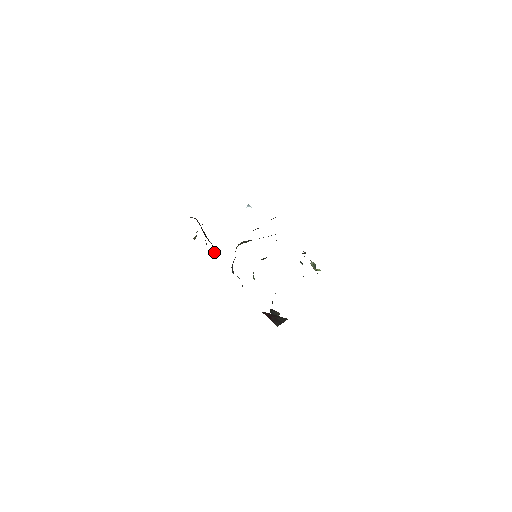
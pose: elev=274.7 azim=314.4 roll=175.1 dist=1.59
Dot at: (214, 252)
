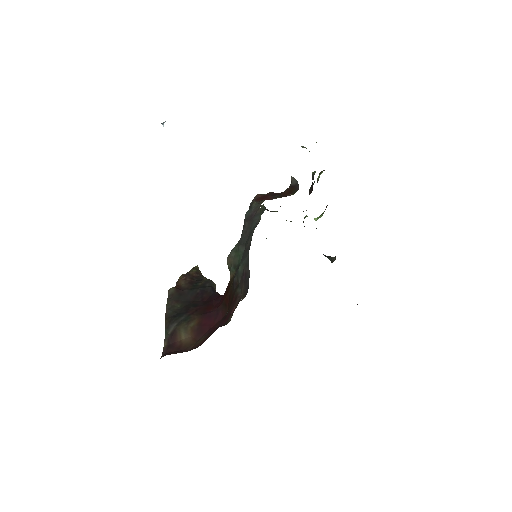
Dot at: (214, 287)
